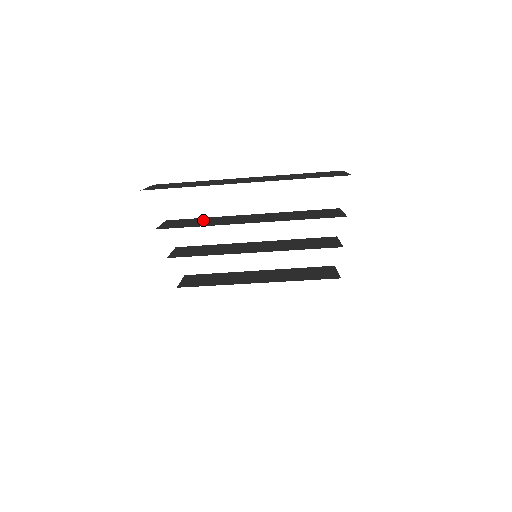
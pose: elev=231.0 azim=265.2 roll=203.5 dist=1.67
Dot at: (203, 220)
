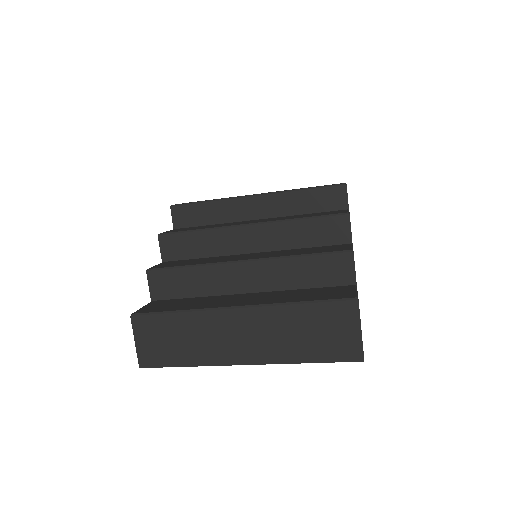
Dot at: (193, 284)
